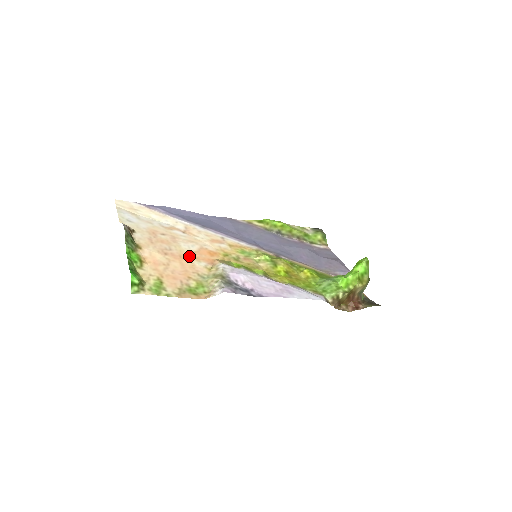
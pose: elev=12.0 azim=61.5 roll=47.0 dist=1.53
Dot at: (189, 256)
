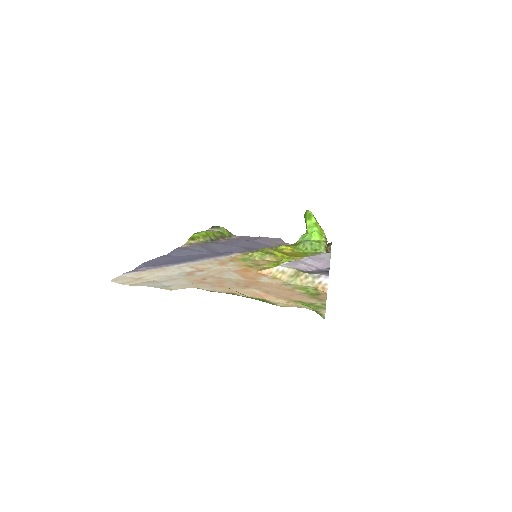
Dot at: (249, 280)
